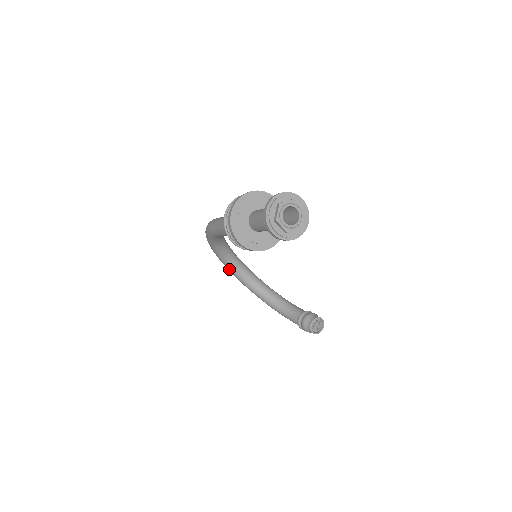
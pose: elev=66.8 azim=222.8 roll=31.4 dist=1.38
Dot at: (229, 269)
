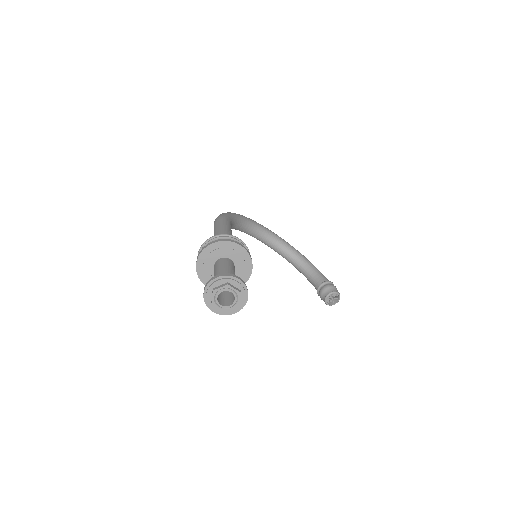
Dot at: occluded
